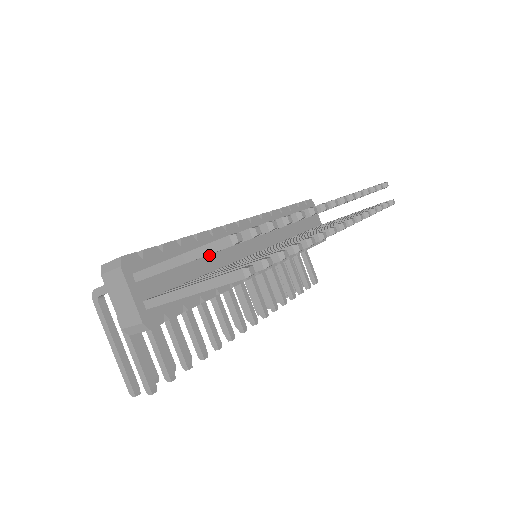
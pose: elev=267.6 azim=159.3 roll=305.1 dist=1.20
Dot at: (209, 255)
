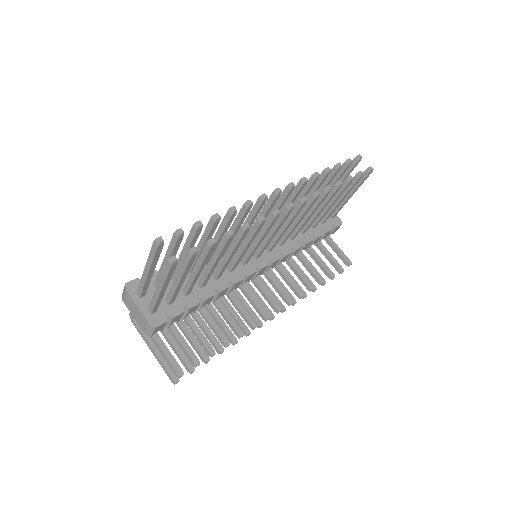
Dot at: (205, 266)
